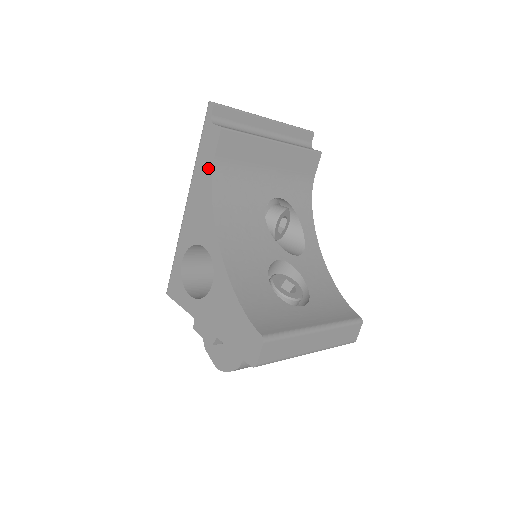
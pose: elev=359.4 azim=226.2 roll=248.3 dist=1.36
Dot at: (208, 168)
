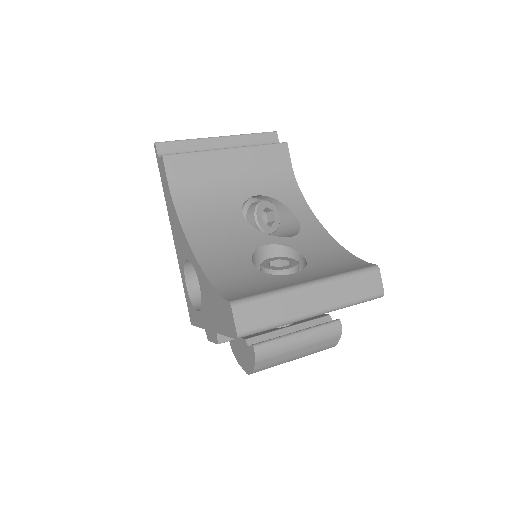
Dot at: (168, 194)
